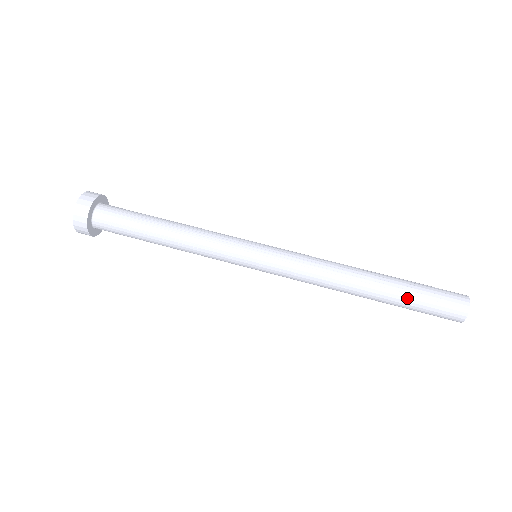
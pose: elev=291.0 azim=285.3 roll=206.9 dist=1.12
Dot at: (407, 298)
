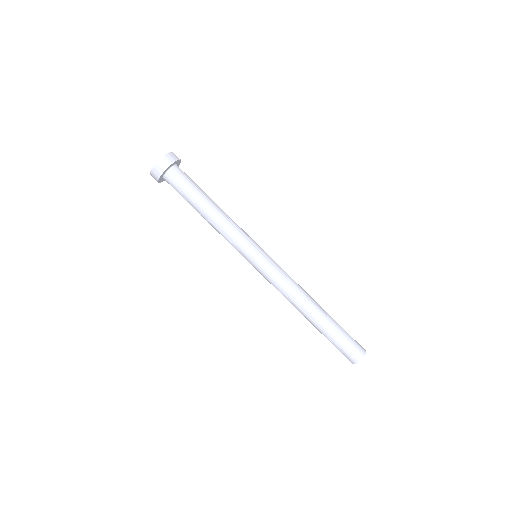
Dot at: (326, 336)
